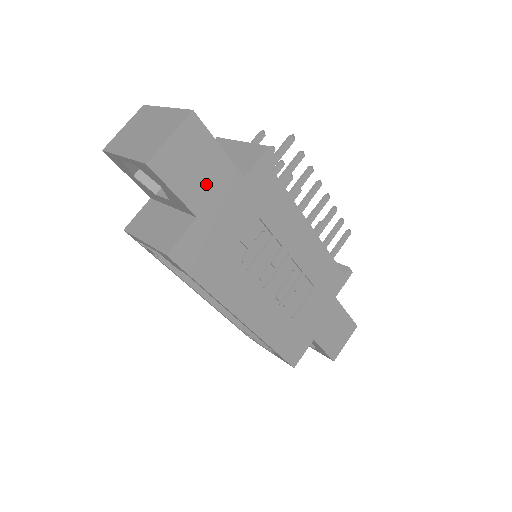
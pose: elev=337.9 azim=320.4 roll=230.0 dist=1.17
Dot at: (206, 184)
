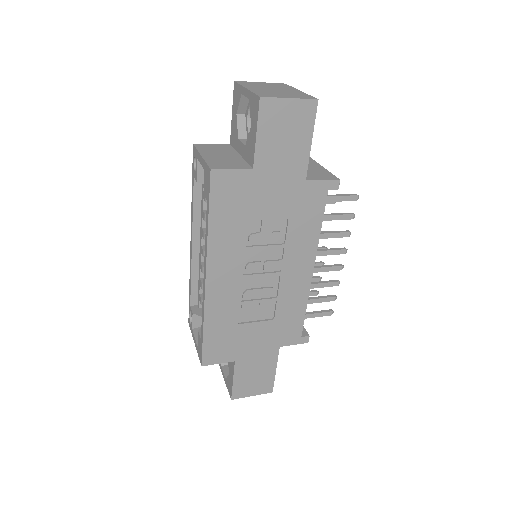
Dot at: (280, 154)
